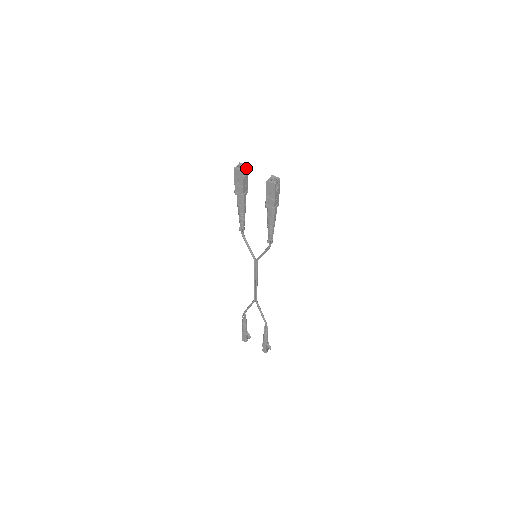
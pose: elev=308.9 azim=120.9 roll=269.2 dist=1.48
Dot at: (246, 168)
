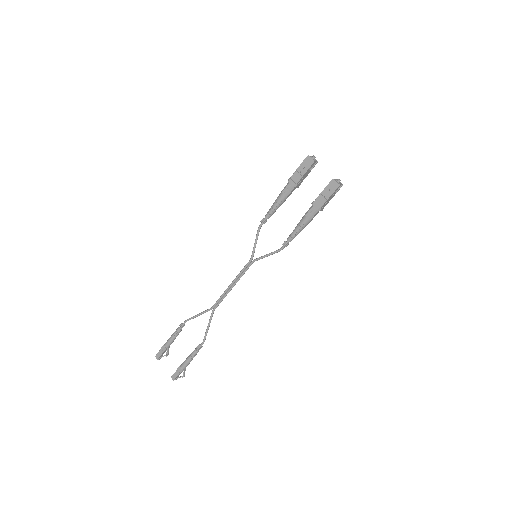
Dot at: (316, 163)
